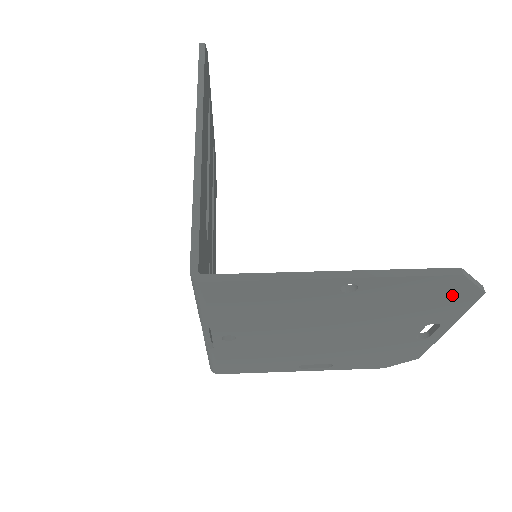
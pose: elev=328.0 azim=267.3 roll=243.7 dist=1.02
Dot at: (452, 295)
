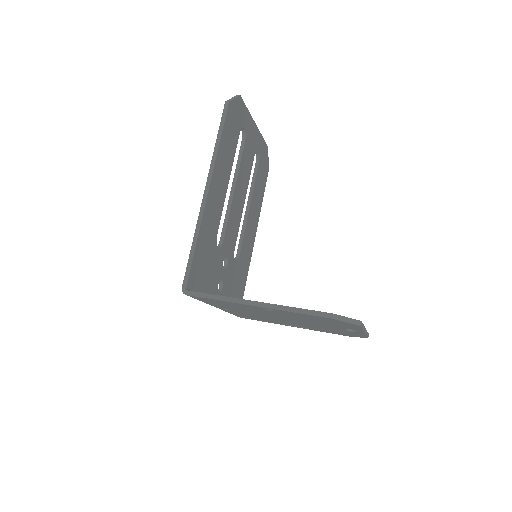
Dot at: (340, 323)
